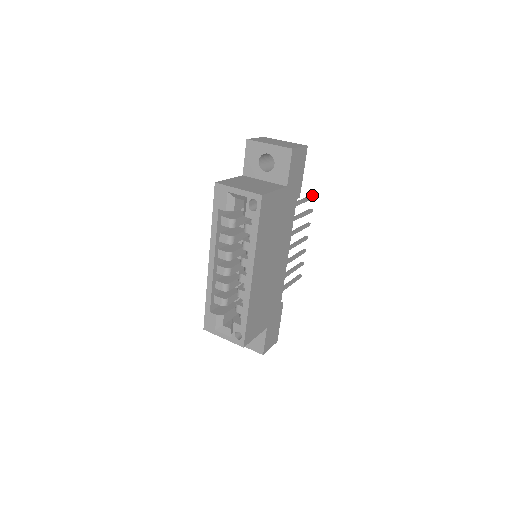
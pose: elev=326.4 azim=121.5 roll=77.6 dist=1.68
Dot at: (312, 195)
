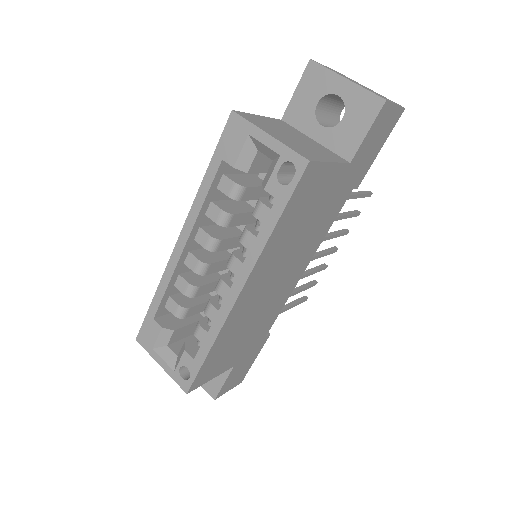
Dot at: (369, 191)
